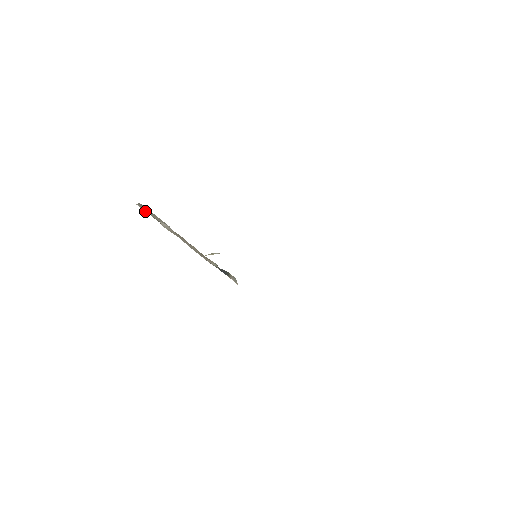
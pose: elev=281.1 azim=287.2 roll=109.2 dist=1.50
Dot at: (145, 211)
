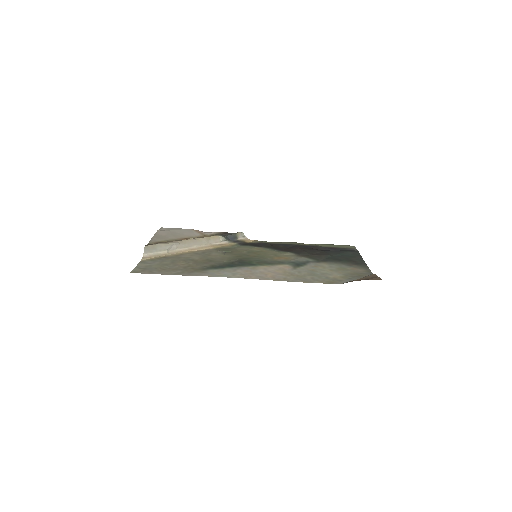
Dot at: (152, 253)
